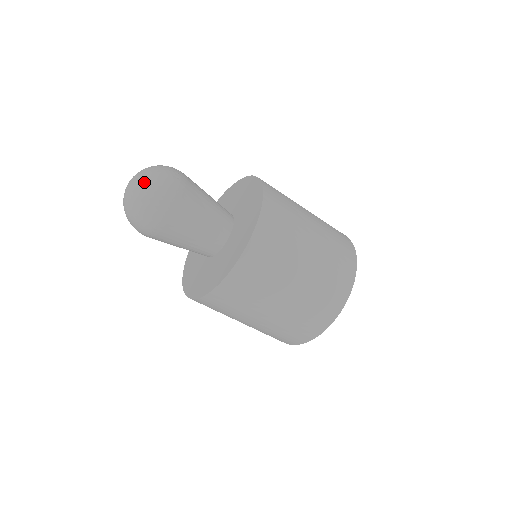
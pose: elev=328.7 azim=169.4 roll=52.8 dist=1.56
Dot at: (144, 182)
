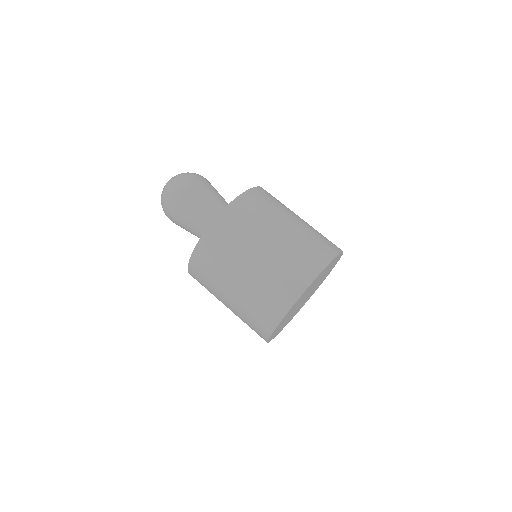
Dot at: occluded
